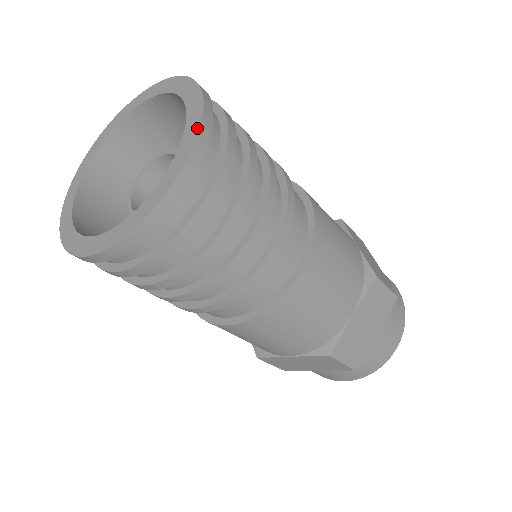
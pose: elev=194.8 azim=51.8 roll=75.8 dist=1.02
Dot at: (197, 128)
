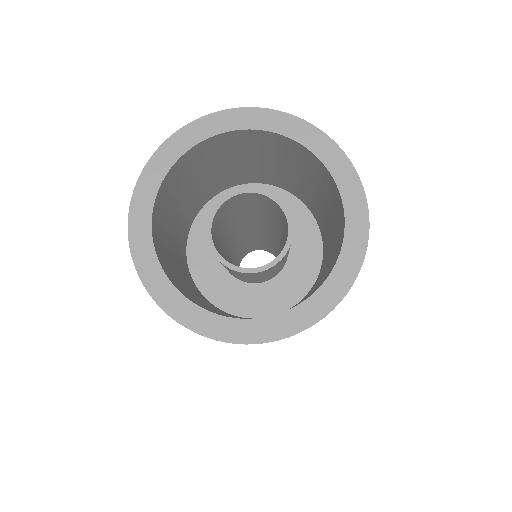
Dot at: (366, 217)
